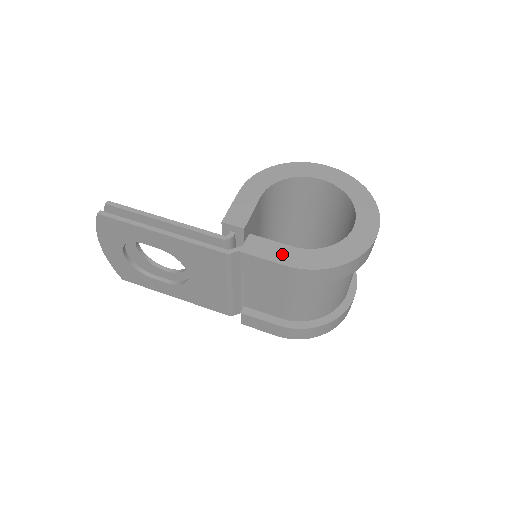
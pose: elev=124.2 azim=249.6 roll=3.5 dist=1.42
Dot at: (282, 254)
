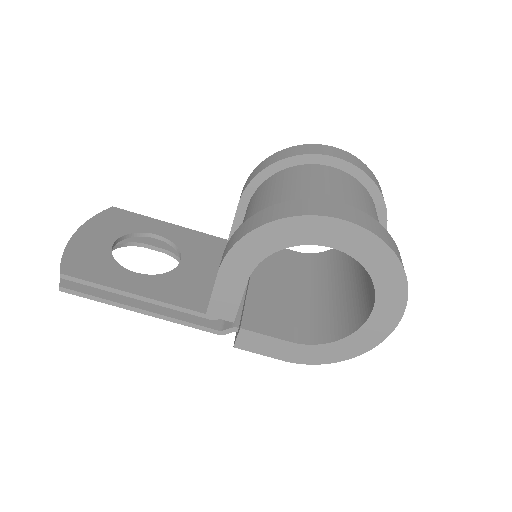
Dot at: (279, 350)
